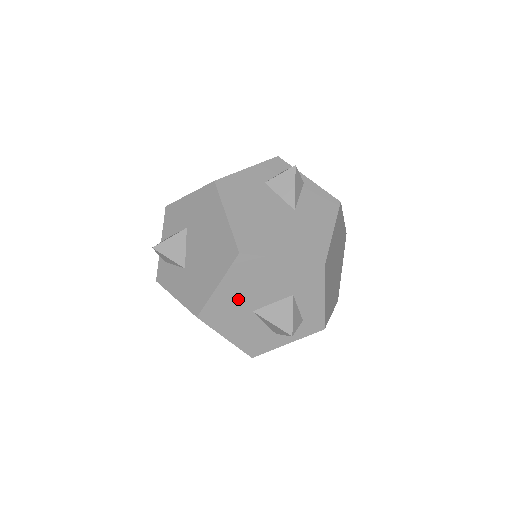
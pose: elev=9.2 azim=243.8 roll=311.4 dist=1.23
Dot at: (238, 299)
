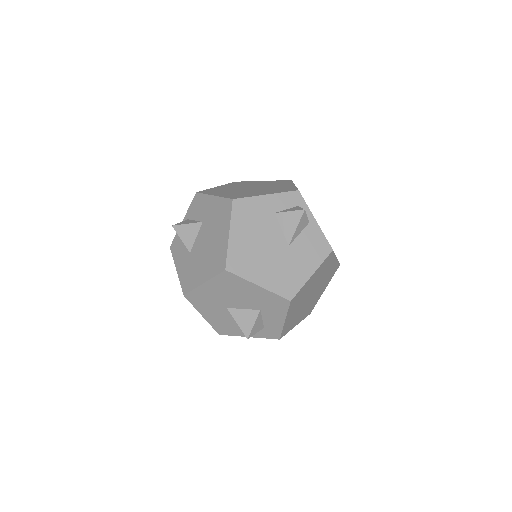
Dot at: (217, 296)
